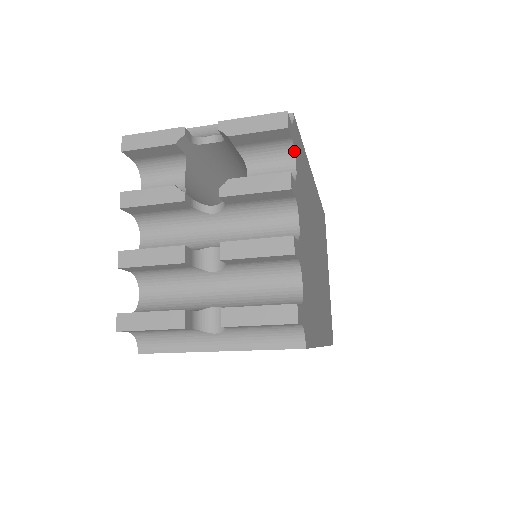
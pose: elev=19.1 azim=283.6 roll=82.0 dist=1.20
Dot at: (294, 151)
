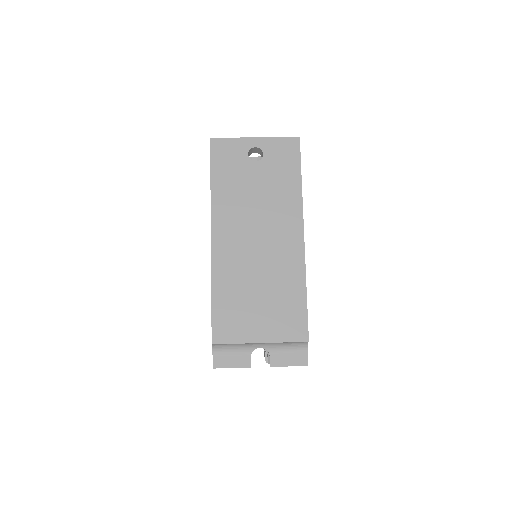
Dot at: occluded
